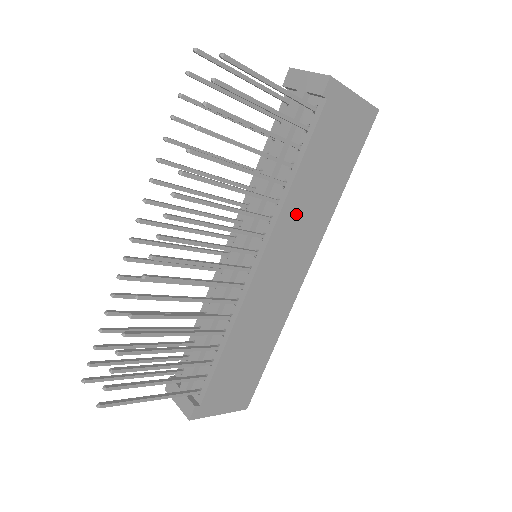
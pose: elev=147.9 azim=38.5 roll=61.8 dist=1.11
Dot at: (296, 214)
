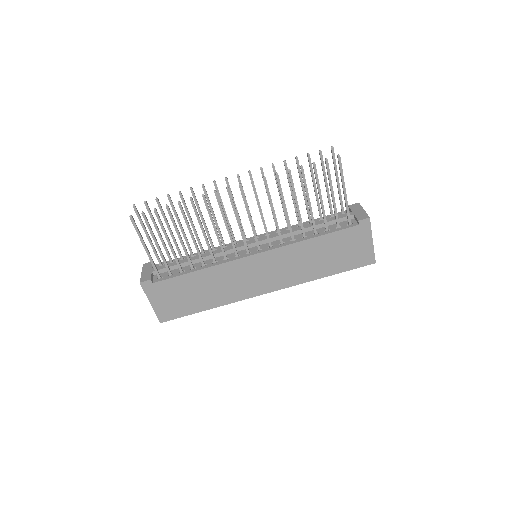
Dot at: (294, 256)
